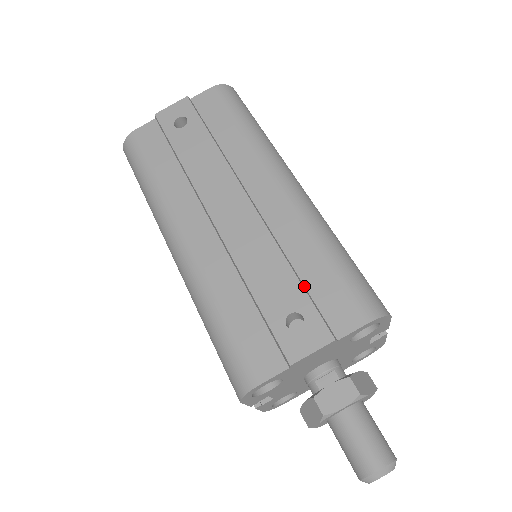
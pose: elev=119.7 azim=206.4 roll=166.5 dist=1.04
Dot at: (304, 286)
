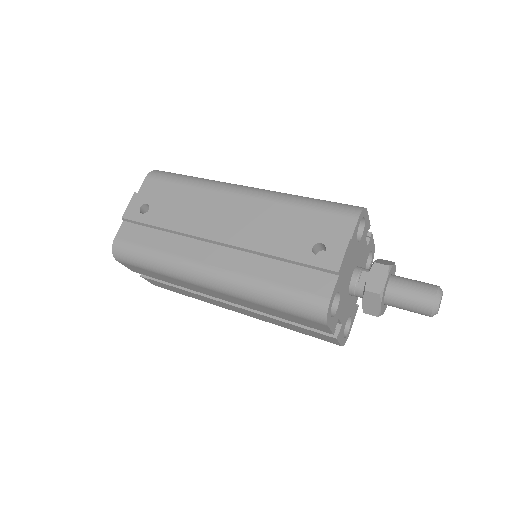
Dot at: (306, 230)
